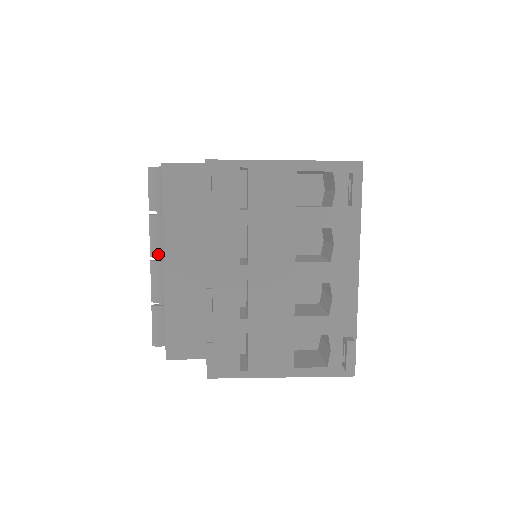
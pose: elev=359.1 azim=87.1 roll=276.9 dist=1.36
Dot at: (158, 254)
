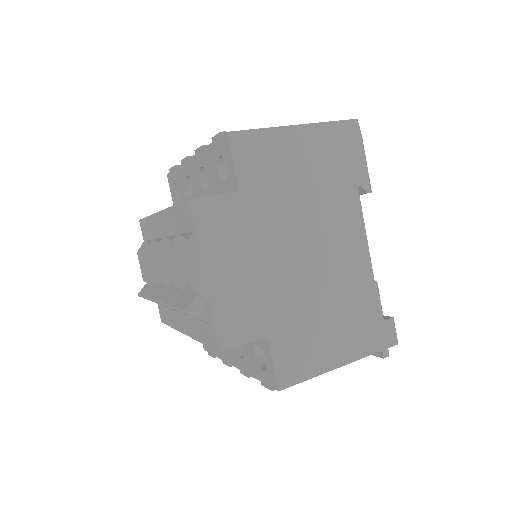
Dot at: occluded
